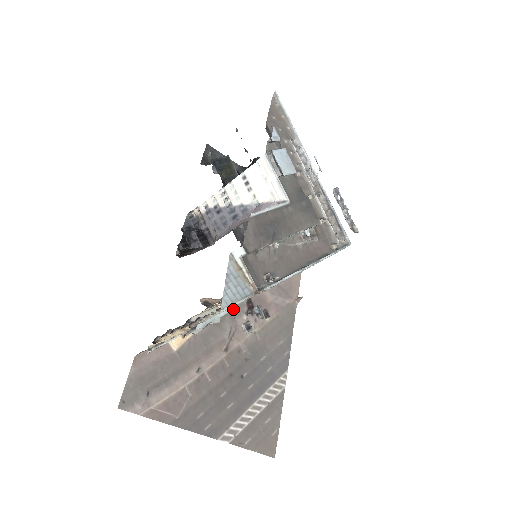
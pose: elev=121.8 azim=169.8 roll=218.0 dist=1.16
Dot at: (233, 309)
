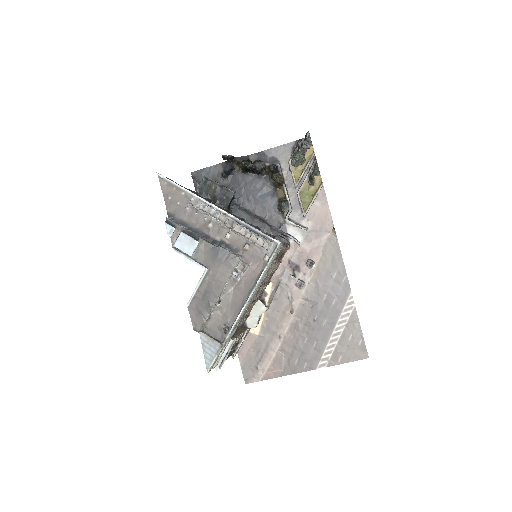
Dot at: (231, 343)
